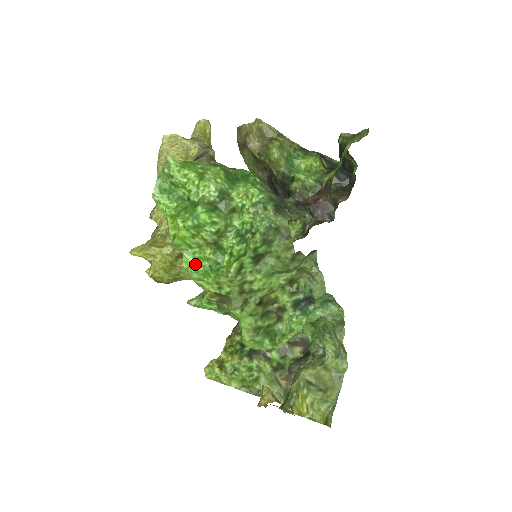
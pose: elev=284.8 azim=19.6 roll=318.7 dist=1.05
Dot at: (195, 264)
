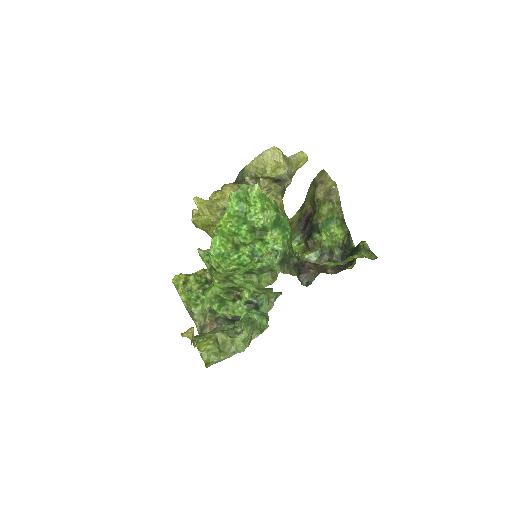
Dot at: (218, 246)
